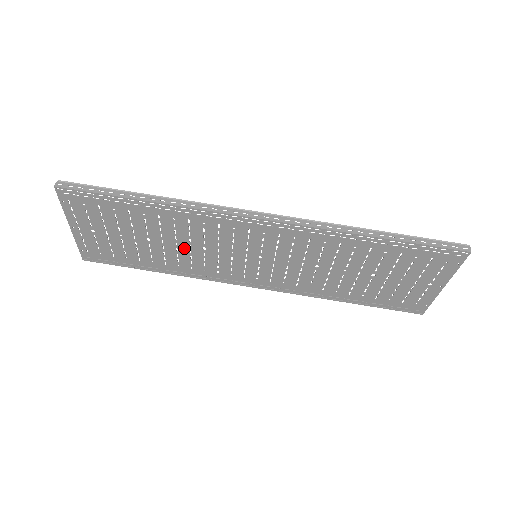
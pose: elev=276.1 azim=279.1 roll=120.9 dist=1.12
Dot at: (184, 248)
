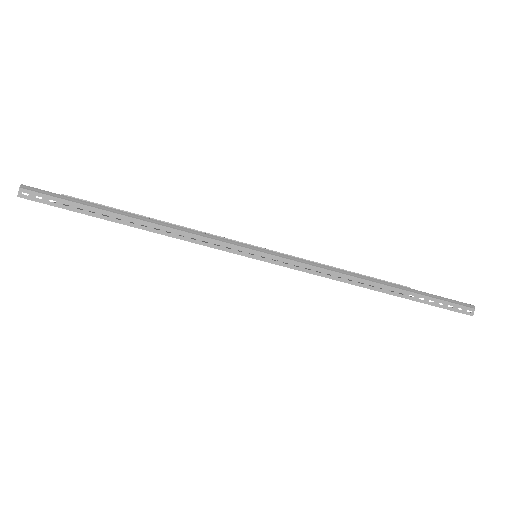
Dot at: occluded
